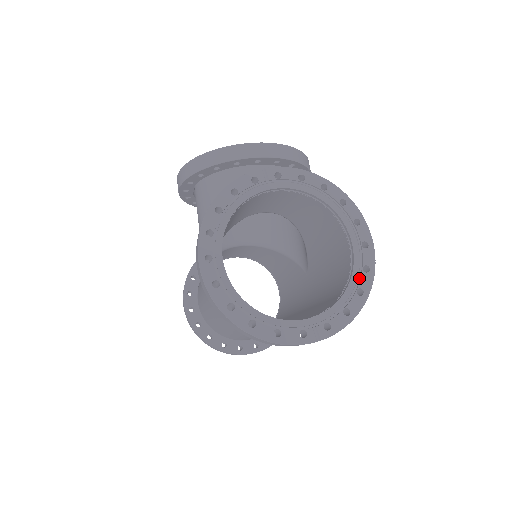
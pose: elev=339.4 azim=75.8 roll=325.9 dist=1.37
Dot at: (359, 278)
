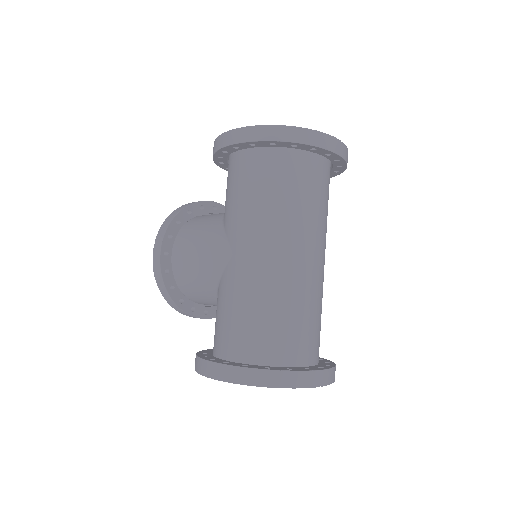
Dot at: occluded
